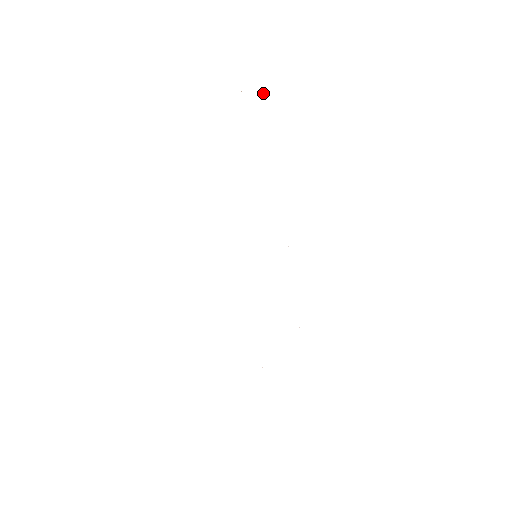
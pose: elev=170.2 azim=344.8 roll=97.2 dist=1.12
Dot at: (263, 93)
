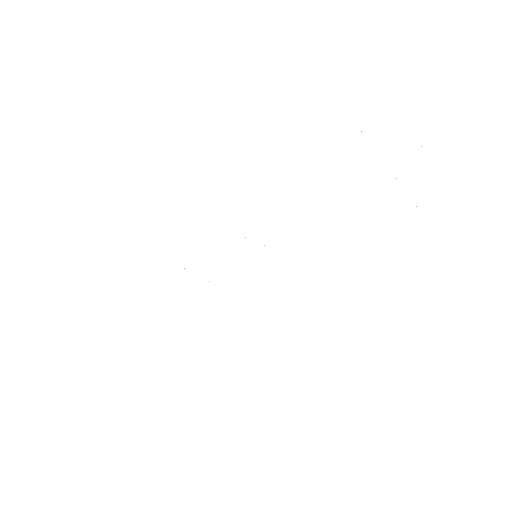
Dot at: occluded
